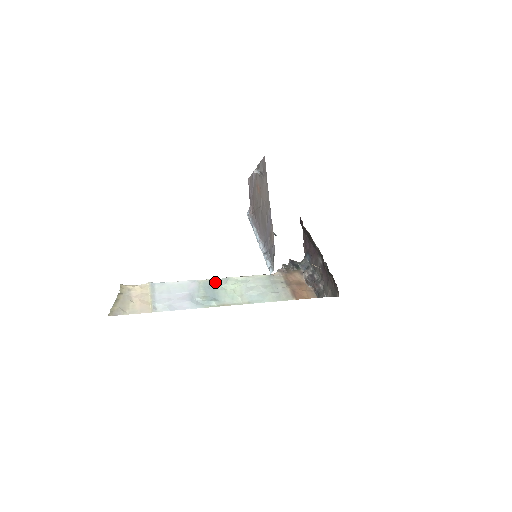
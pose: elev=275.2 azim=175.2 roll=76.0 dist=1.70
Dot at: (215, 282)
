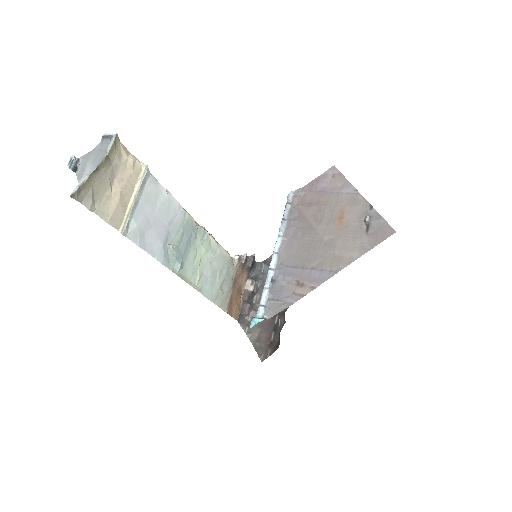
Dot at: (196, 230)
